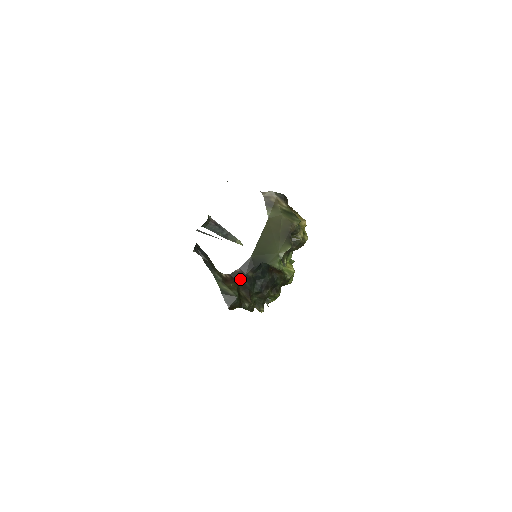
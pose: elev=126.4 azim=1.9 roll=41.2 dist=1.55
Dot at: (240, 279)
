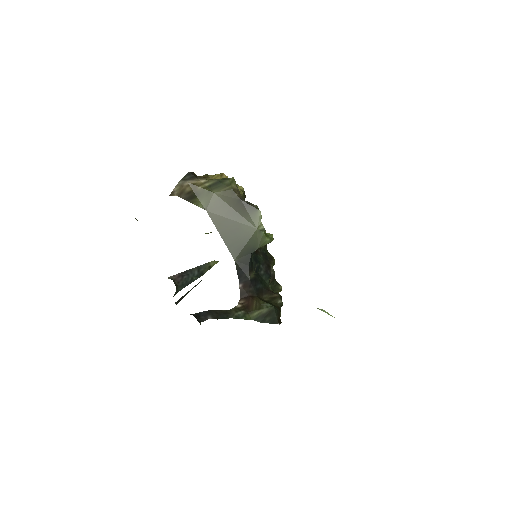
Dot at: (252, 290)
